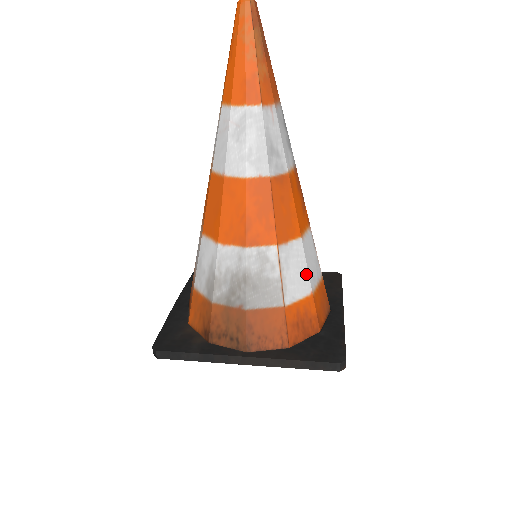
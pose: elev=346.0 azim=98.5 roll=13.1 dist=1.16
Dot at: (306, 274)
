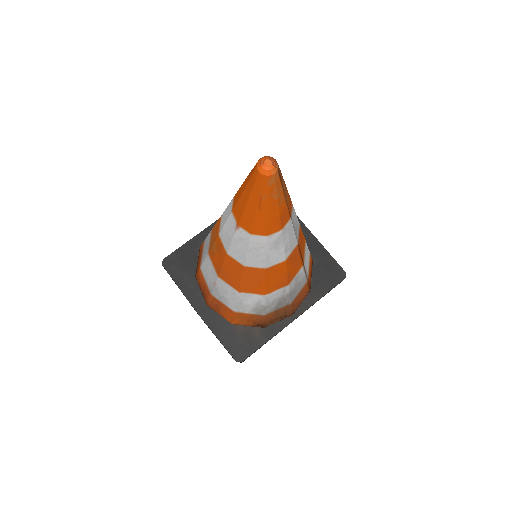
Dot at: (308, 251)
